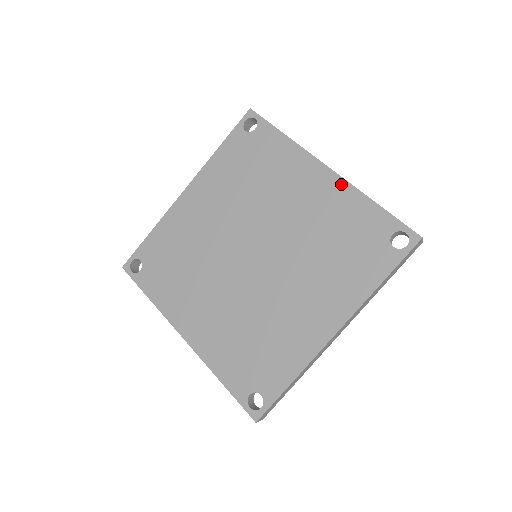
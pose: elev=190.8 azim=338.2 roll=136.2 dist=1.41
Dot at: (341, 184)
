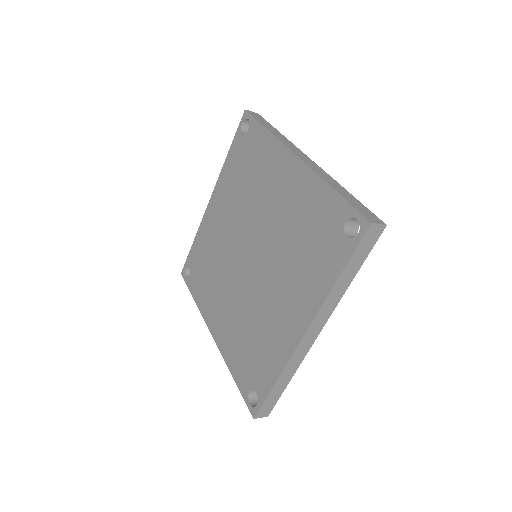
Dot at: (306, 172)
